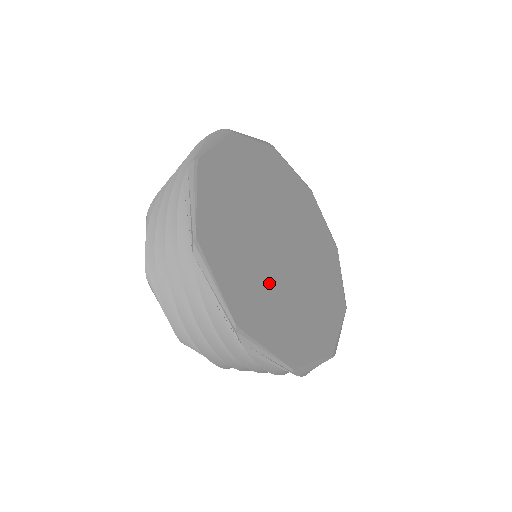
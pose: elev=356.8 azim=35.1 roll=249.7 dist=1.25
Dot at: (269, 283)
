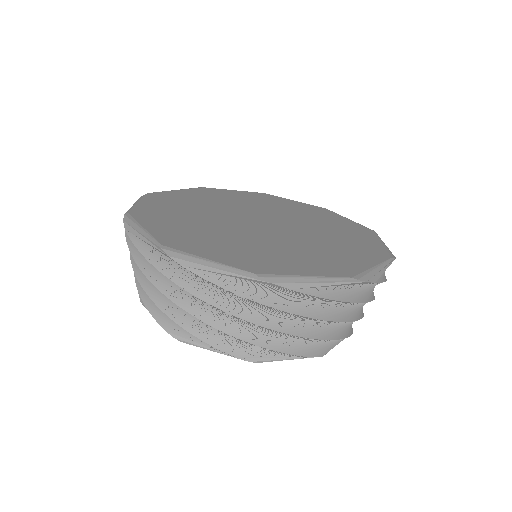
Dot at: (229, 234)
